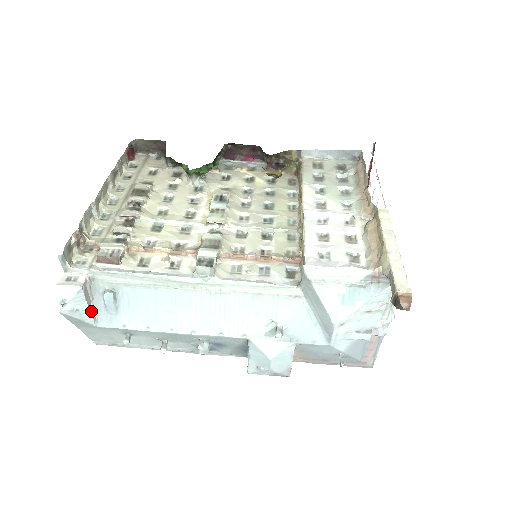
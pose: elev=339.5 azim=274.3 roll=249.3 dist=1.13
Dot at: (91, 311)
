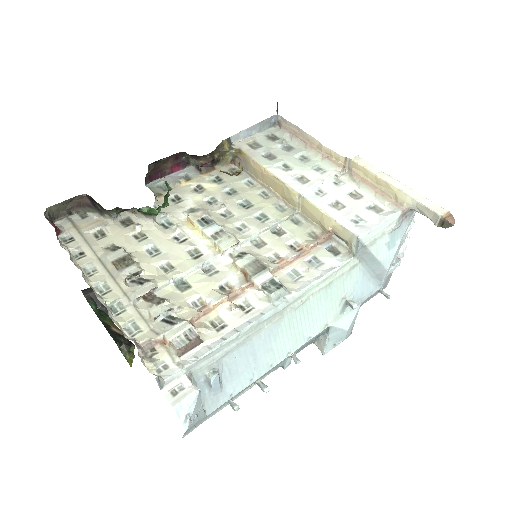
Dot at: (201, 406)
